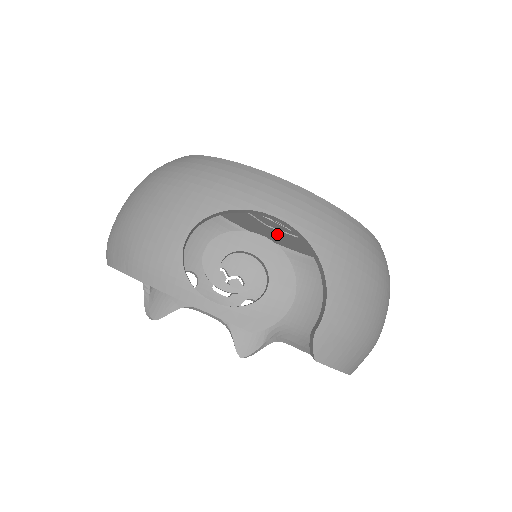
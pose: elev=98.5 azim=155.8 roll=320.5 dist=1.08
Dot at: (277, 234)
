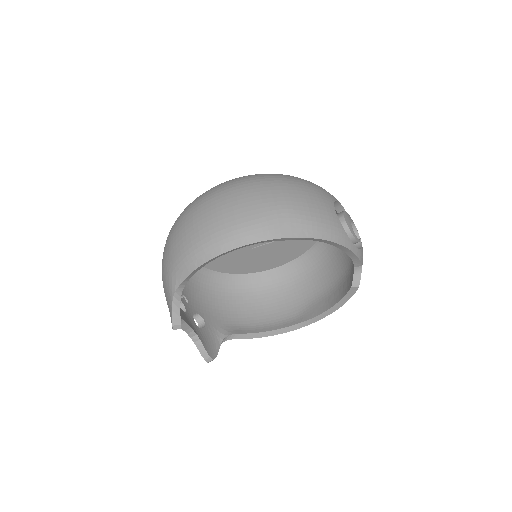
Dot at: occluded
